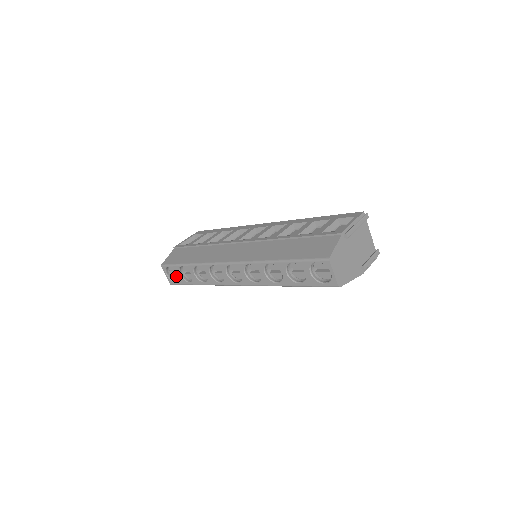
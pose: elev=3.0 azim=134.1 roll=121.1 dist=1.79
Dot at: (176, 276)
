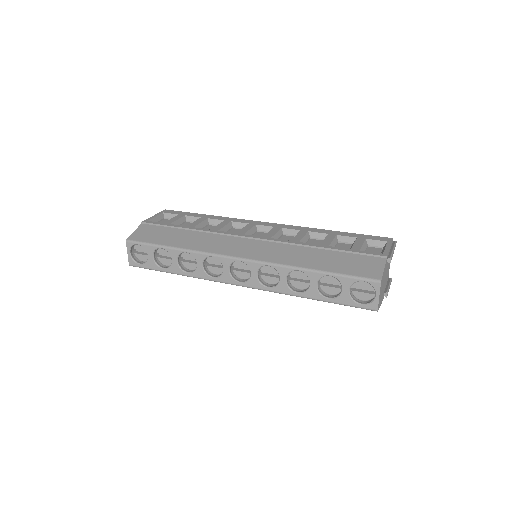
Dot at: (141, 257)
